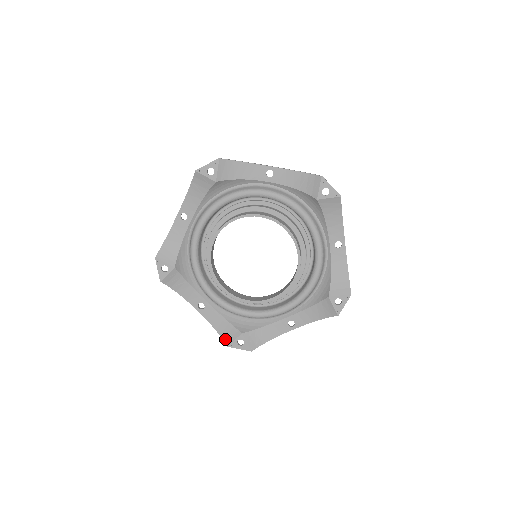
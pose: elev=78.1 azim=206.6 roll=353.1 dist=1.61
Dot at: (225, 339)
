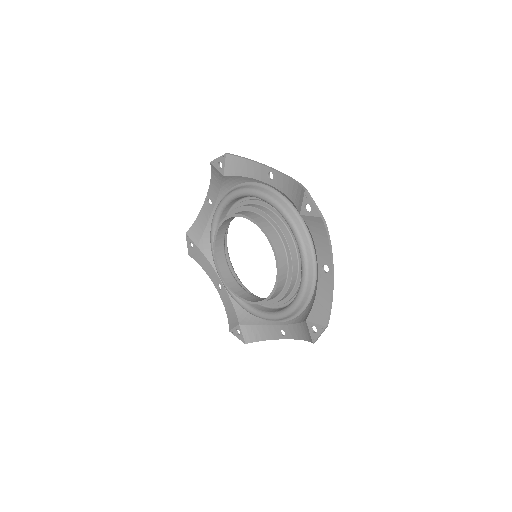
Dot at: (230, 324)
